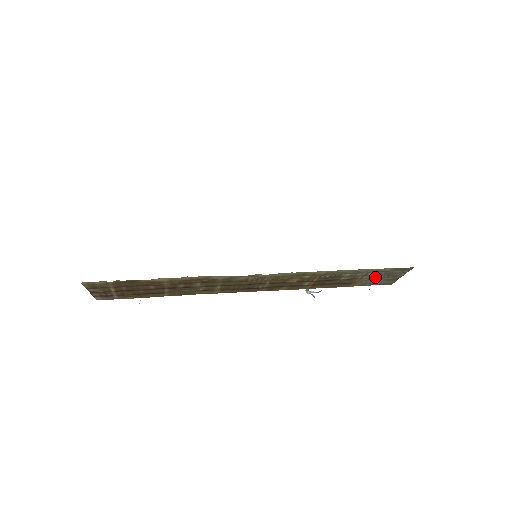
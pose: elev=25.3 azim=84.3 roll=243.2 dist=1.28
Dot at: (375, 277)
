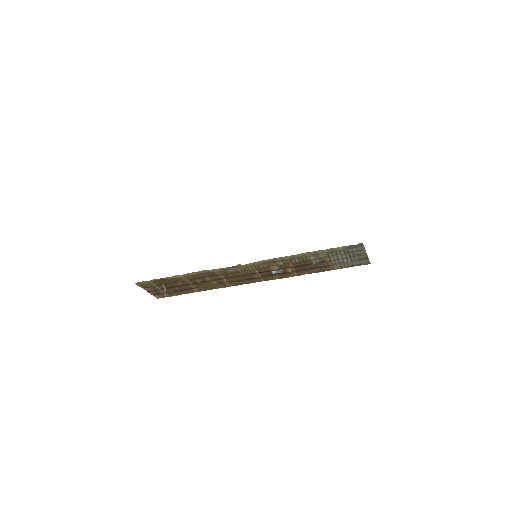
Dot at: (342, 258)
